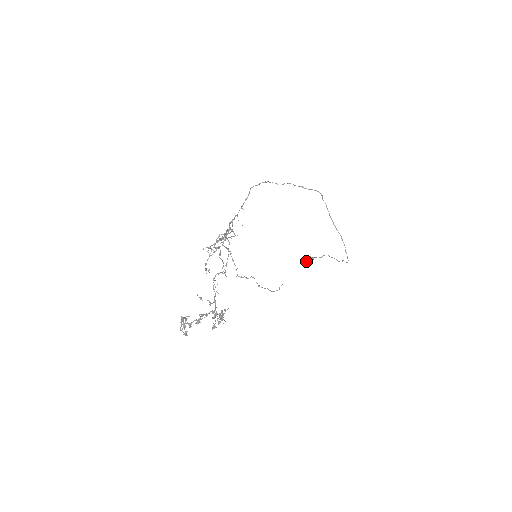
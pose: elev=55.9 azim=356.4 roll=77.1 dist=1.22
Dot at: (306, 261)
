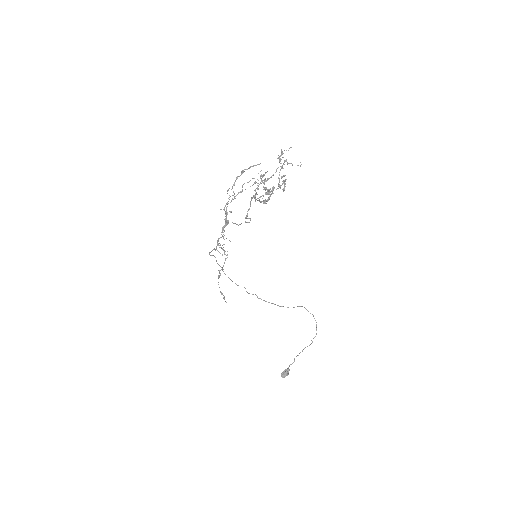
Dot at: (285, 375)
